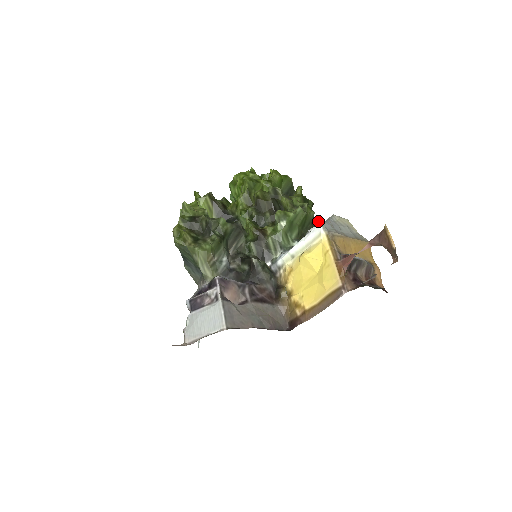
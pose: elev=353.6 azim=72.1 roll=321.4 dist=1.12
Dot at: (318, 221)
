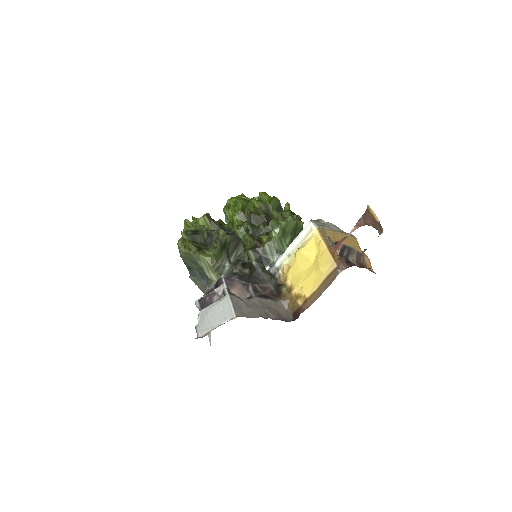
Dot at: occluded
